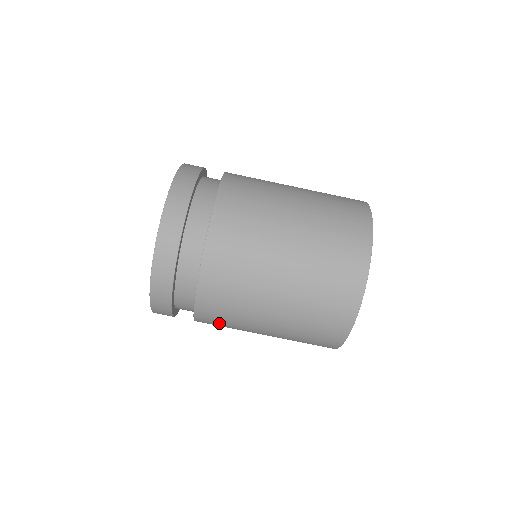
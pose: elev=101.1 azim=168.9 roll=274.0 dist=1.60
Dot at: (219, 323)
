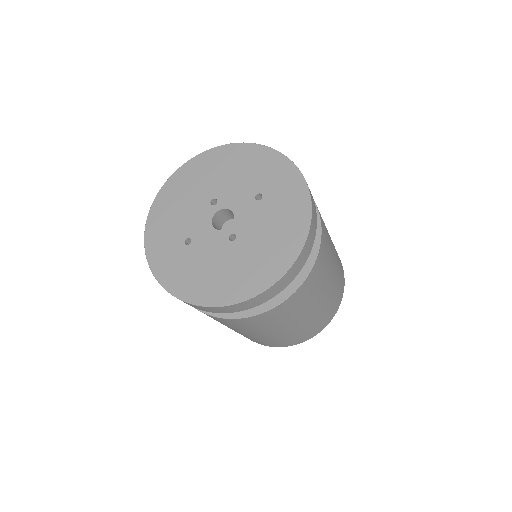
Dot at: occluded
